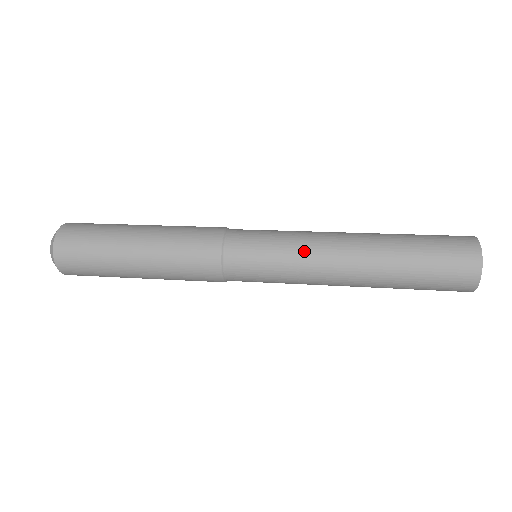
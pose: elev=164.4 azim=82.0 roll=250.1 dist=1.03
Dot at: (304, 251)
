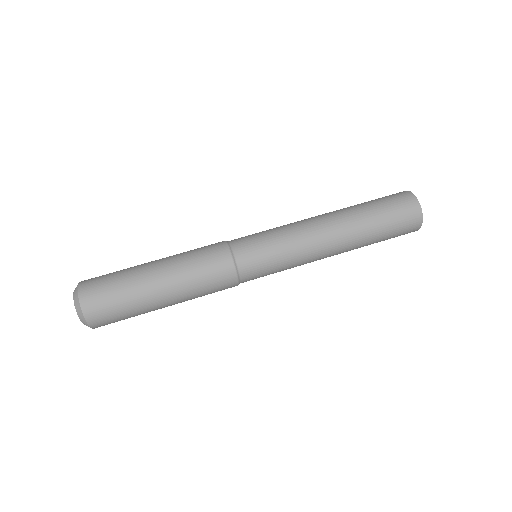
Dot at: (302, 256)
